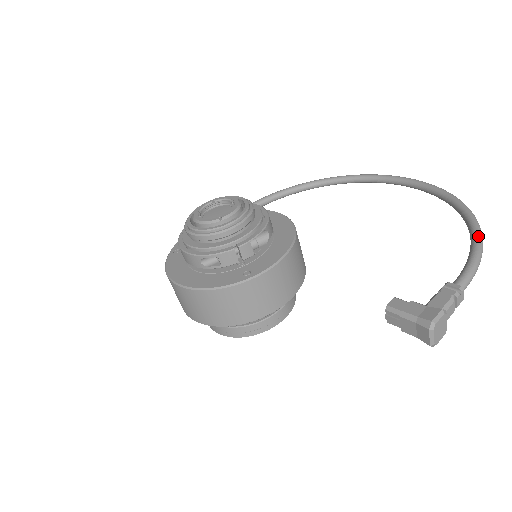
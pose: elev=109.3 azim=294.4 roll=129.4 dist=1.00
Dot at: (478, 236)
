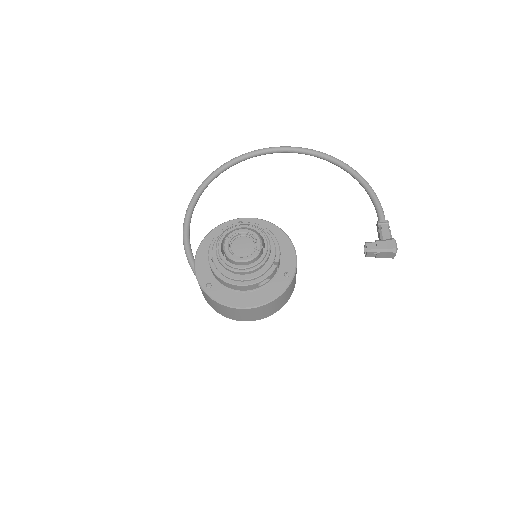
Dot at: (366, 182)
